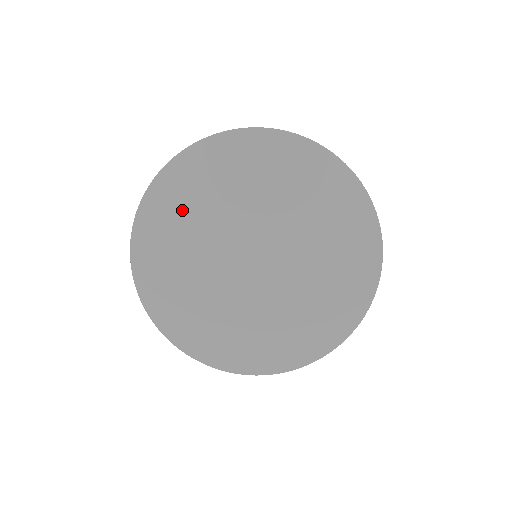
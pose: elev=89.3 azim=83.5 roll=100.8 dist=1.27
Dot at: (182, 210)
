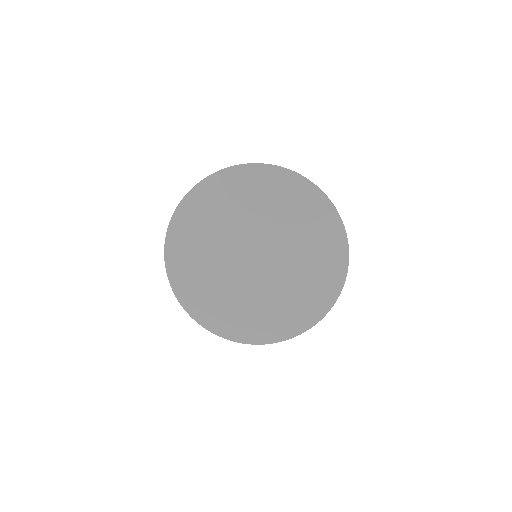
Dot at: (201, 224)
